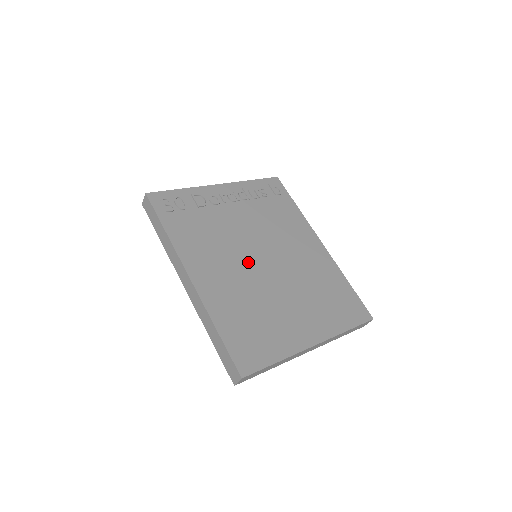
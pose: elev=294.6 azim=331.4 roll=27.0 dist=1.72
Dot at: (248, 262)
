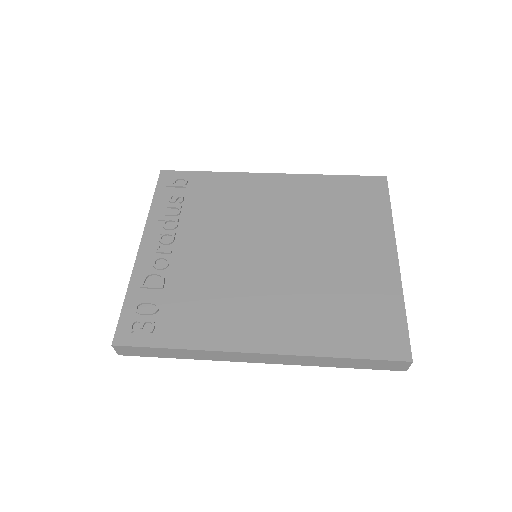
Dot at: (265, 271)
